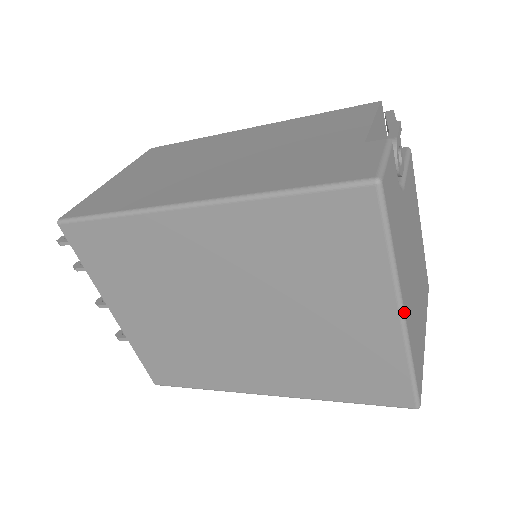
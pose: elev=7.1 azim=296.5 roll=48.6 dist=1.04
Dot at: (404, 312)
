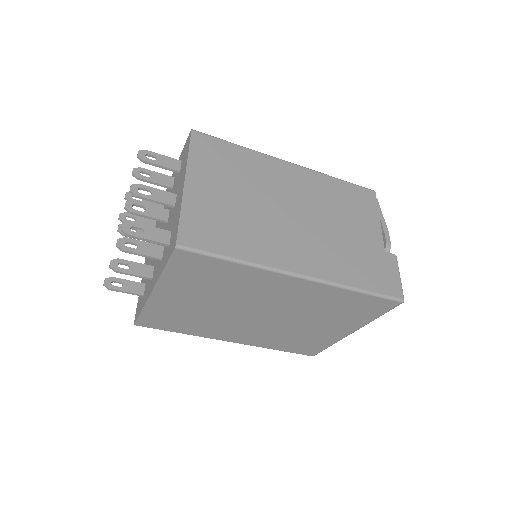
Dot at: (353, 332)
